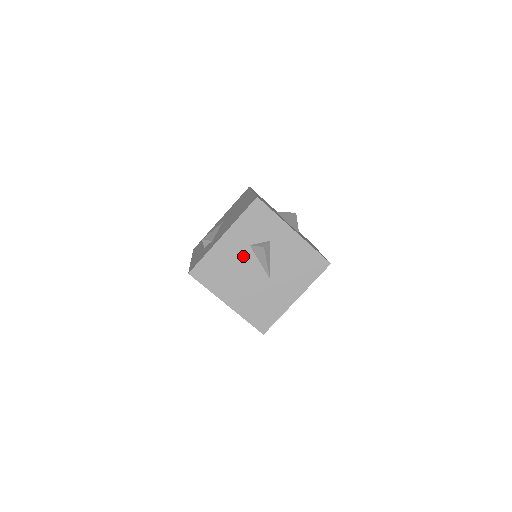
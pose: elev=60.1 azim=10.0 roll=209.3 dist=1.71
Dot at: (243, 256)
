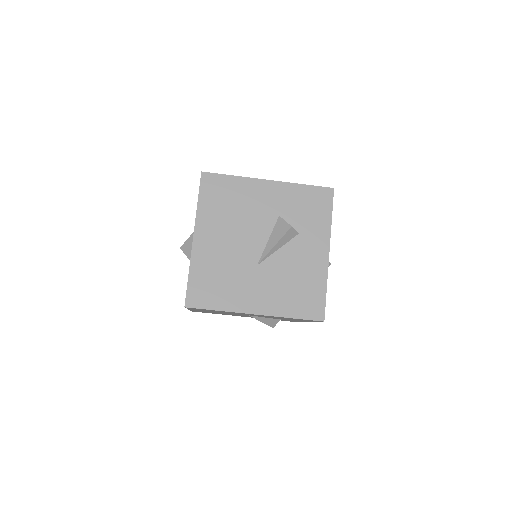
Dot at: (262, 217)
